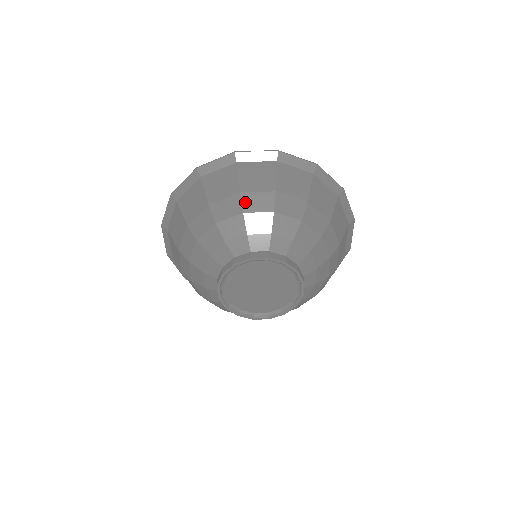
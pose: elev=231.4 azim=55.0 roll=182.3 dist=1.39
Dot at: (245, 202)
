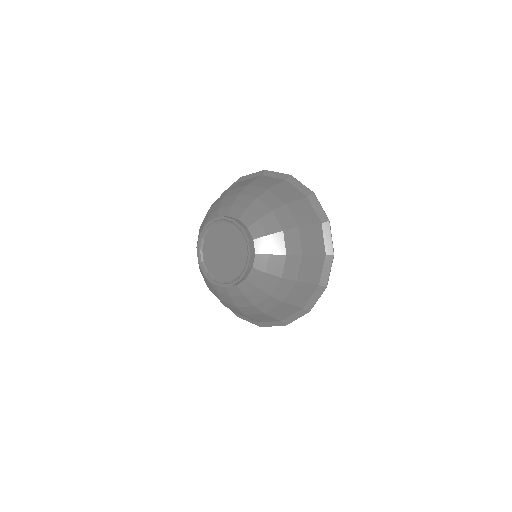
Dot at: occluded
